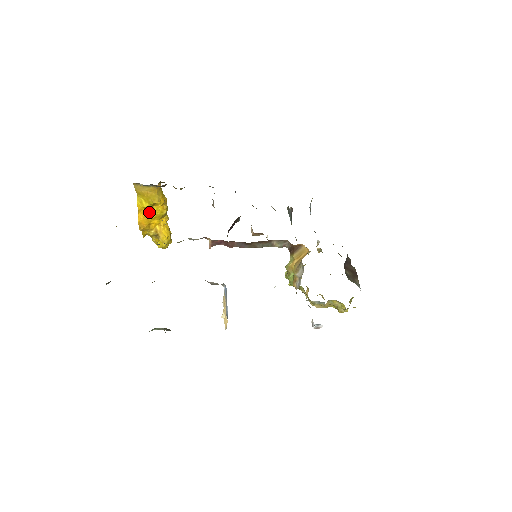
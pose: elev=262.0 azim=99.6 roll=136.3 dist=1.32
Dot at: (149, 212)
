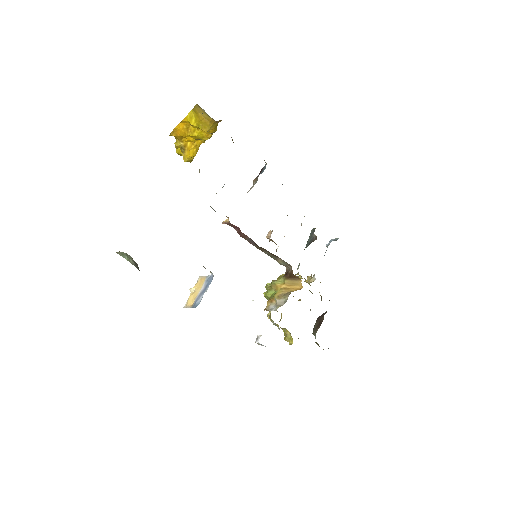
Dot at: (191, 128)
